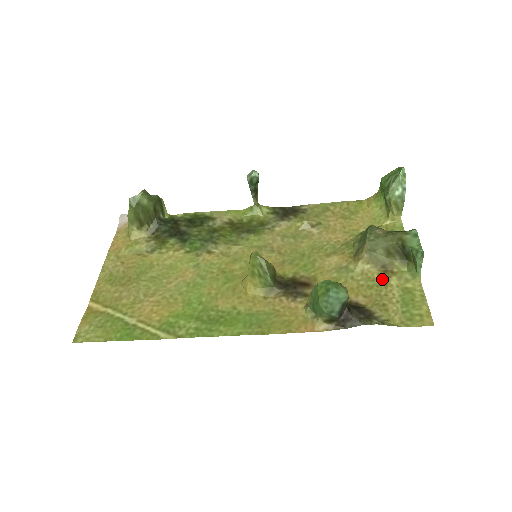
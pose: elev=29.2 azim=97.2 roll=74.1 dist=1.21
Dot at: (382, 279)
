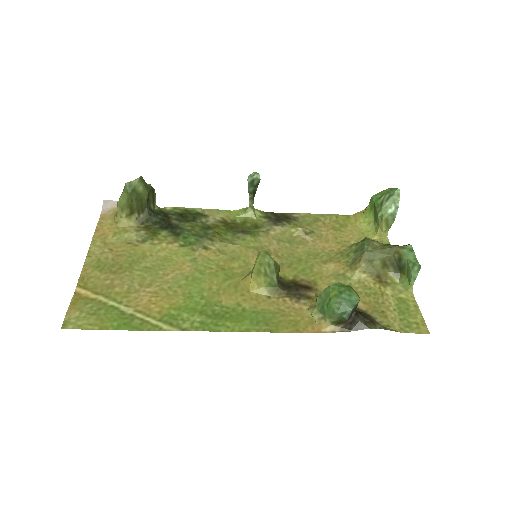
Dot at: (378, 288)
